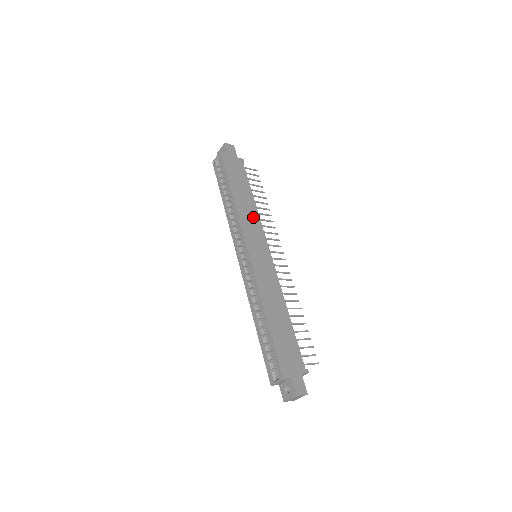
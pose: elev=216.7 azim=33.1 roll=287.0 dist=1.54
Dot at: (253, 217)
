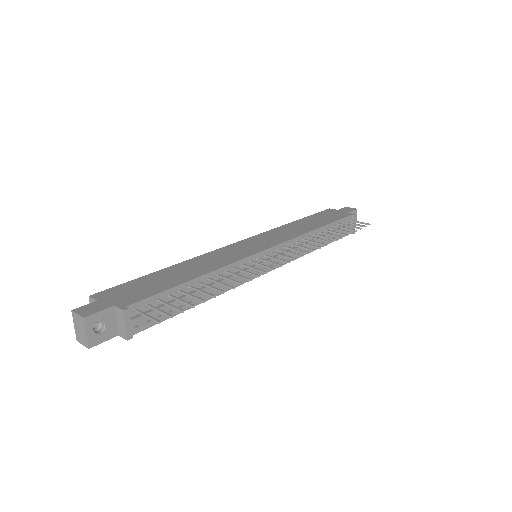
Dot at: (293, 233)
